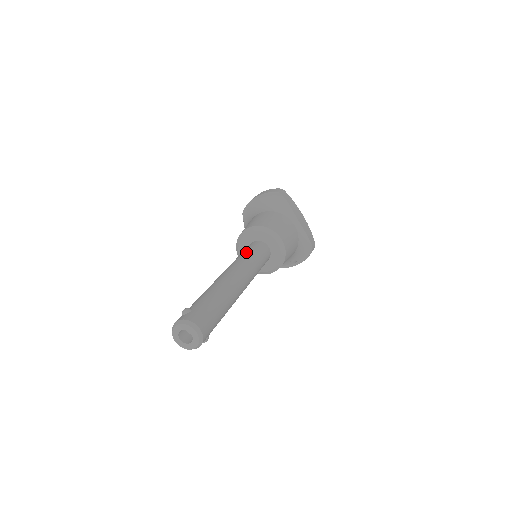
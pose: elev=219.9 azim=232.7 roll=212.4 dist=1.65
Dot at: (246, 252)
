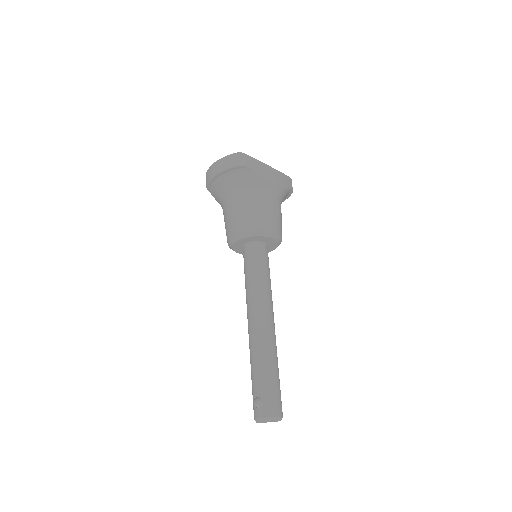
Dot at: (252, 273)
